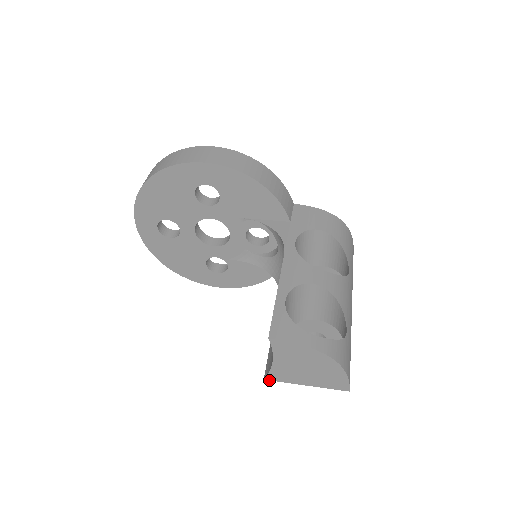
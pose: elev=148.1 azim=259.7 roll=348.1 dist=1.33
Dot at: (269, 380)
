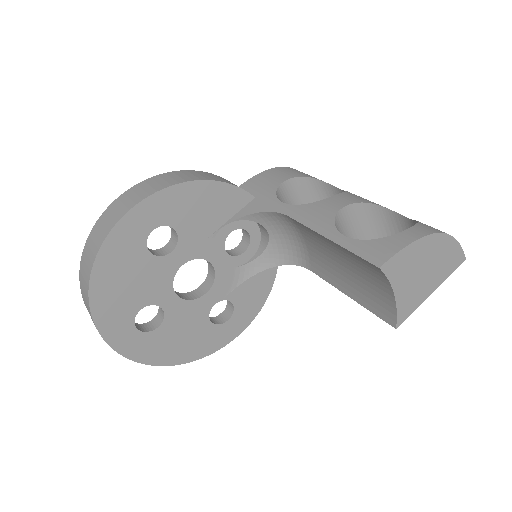
Dot at: (400, 324)
